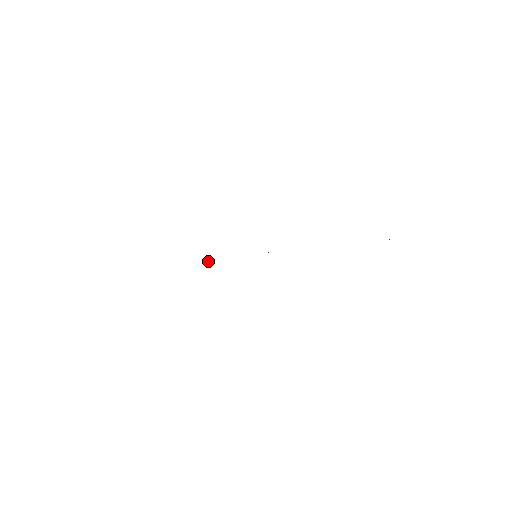
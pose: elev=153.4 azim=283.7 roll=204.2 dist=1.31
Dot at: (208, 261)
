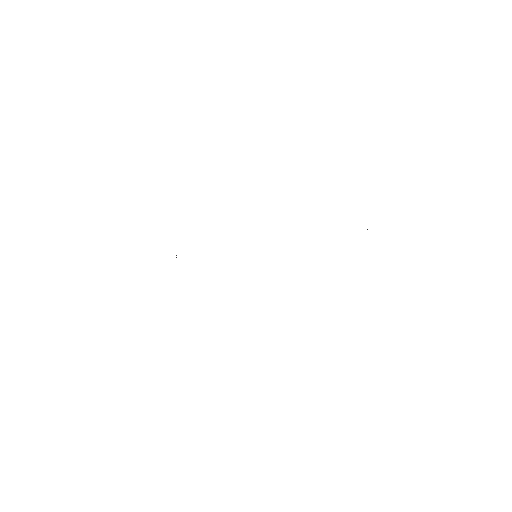
Dot at: occluded
